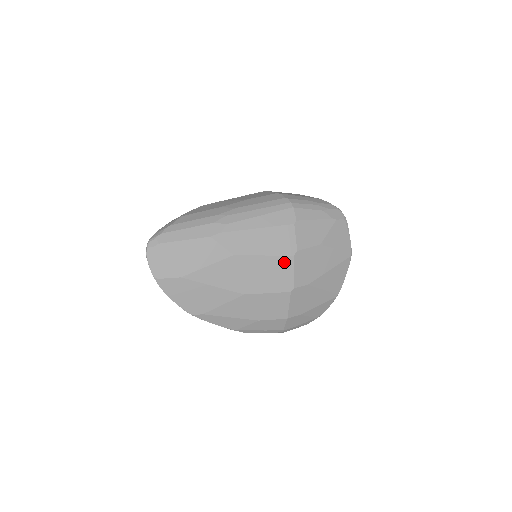
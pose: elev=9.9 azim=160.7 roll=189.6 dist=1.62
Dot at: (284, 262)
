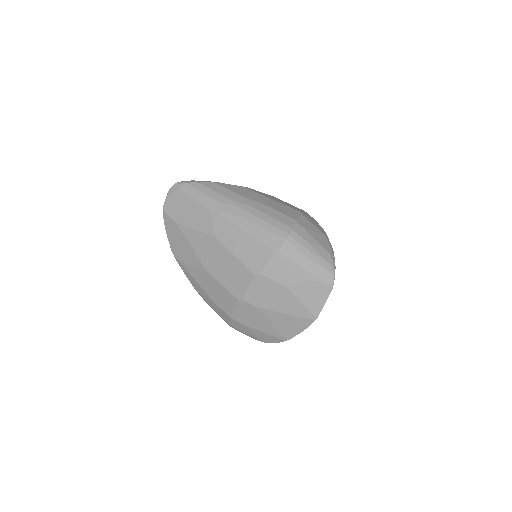
Dot at: (246, 273)
